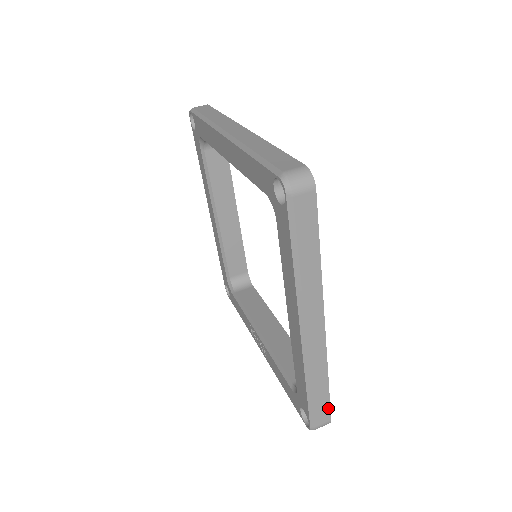
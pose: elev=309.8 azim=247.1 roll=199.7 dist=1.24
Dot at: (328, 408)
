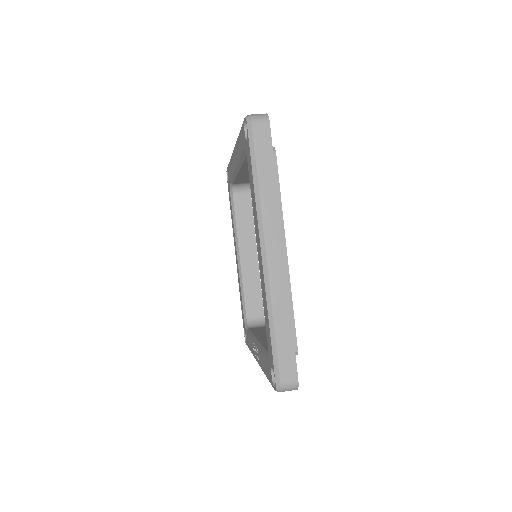
Dot at: (294, 360)
